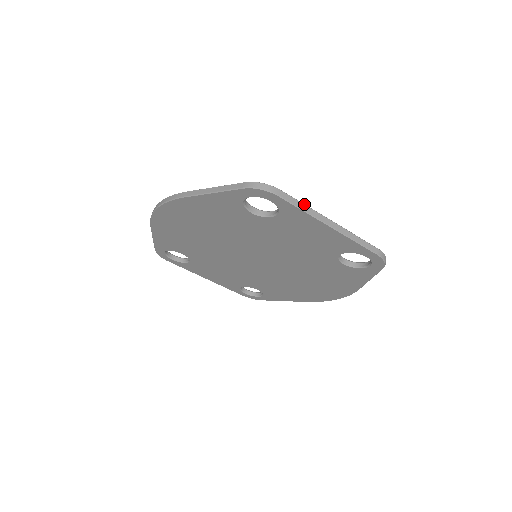
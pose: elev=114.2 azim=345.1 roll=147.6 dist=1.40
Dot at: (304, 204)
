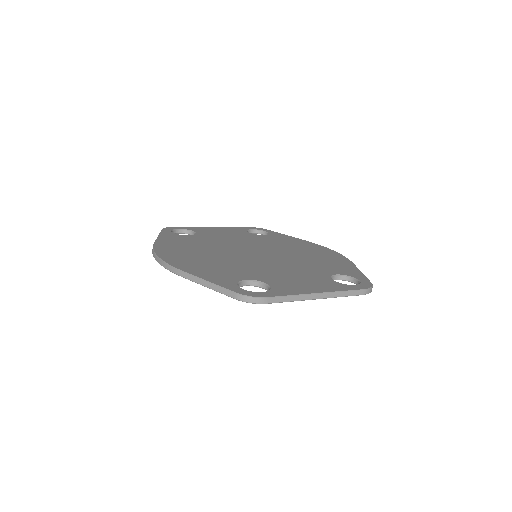
Dot at: (292, 296)
